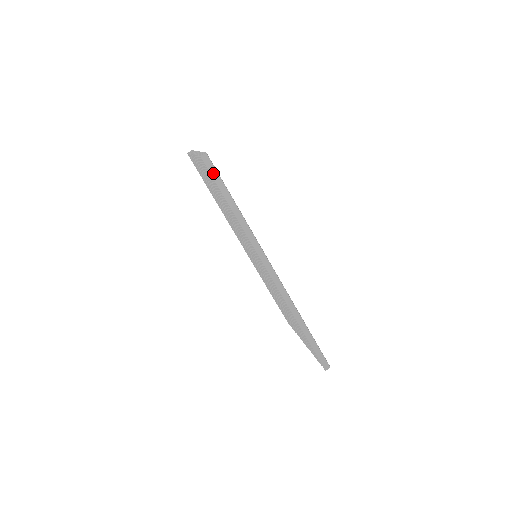
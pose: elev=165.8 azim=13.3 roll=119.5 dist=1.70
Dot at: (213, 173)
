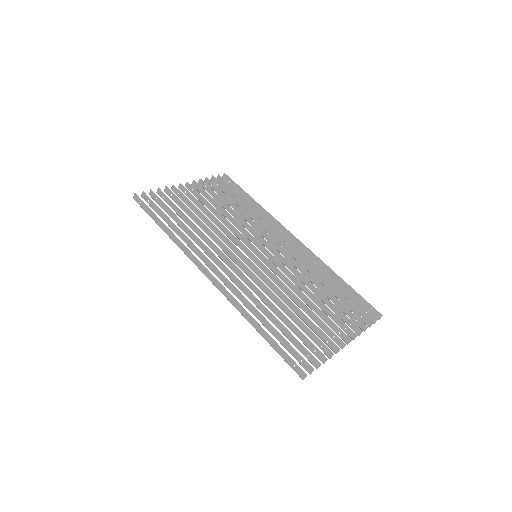
Dot at: (143, 206)
